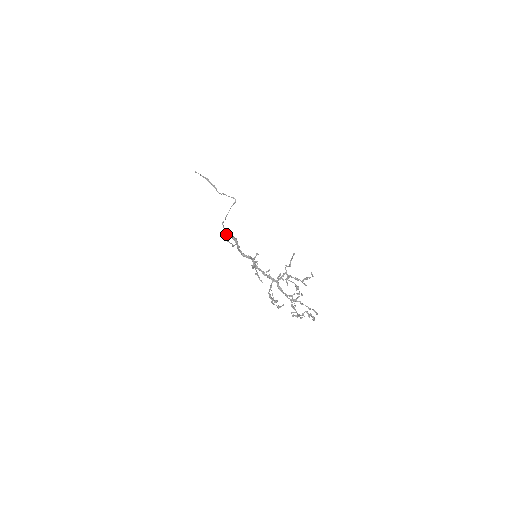
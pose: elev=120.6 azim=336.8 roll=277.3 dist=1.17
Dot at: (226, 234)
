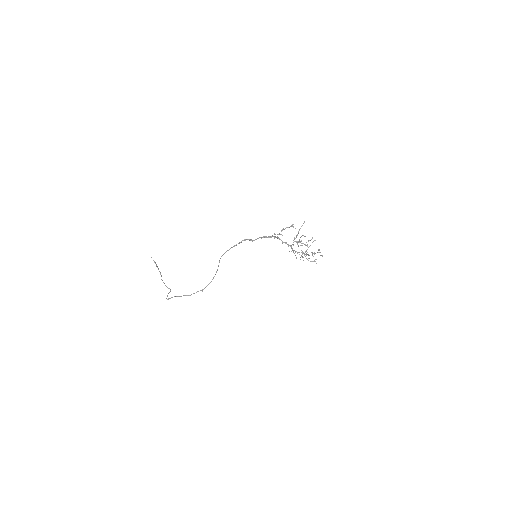
Dot at: (220, 258)
